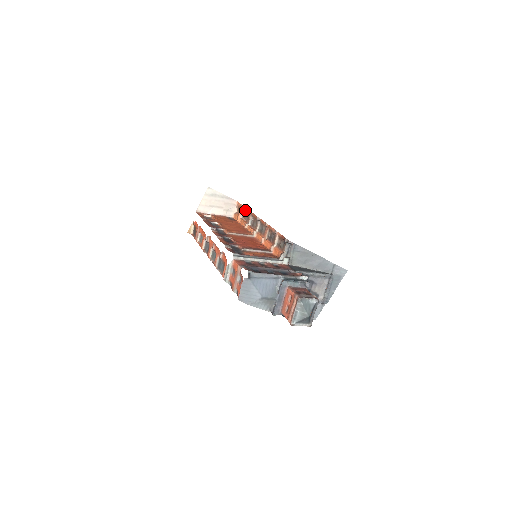
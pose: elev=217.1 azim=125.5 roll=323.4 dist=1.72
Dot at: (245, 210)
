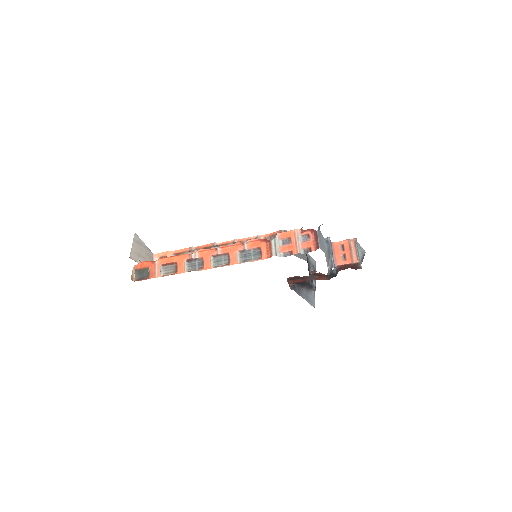
Dot at: (180, 252)
